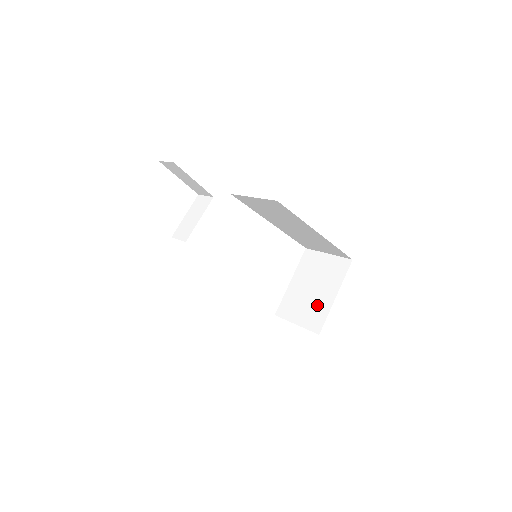
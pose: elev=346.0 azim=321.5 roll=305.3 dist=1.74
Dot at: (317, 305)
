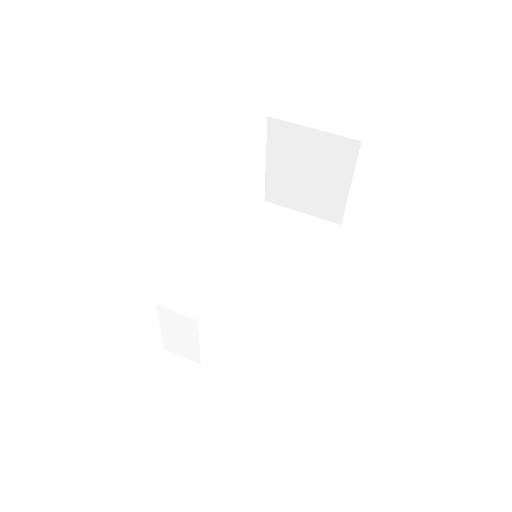
Dot at: (325, 195)
